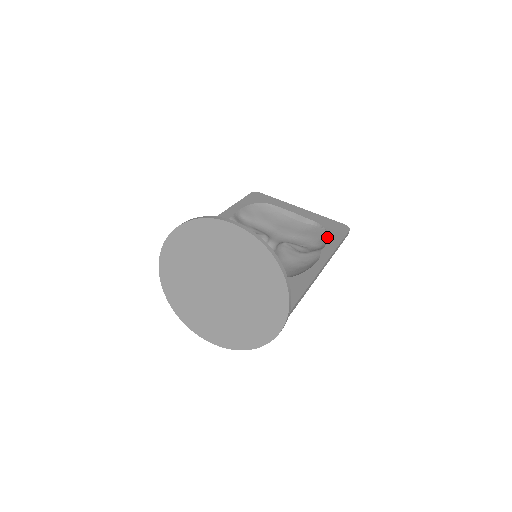
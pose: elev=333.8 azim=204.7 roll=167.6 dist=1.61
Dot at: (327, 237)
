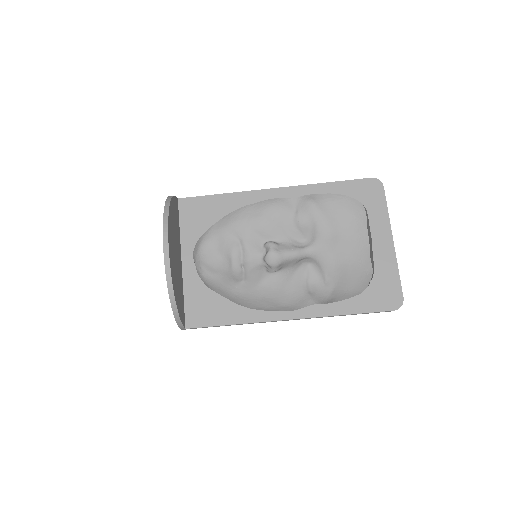
Dot at: (350, 296)
